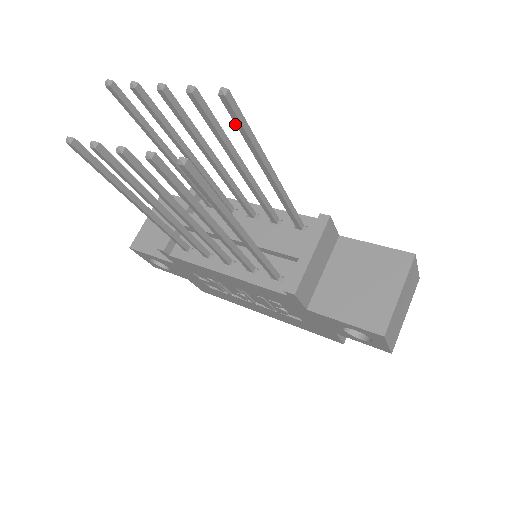
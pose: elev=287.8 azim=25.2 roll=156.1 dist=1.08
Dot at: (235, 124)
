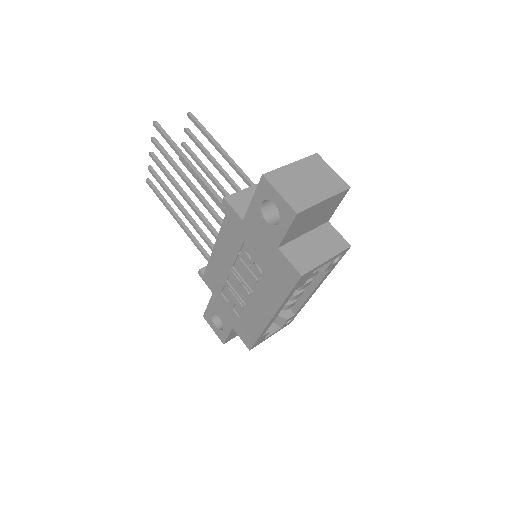
Dot at: occluded
